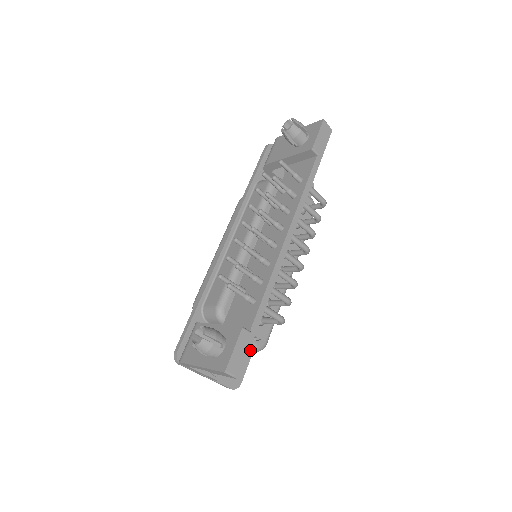
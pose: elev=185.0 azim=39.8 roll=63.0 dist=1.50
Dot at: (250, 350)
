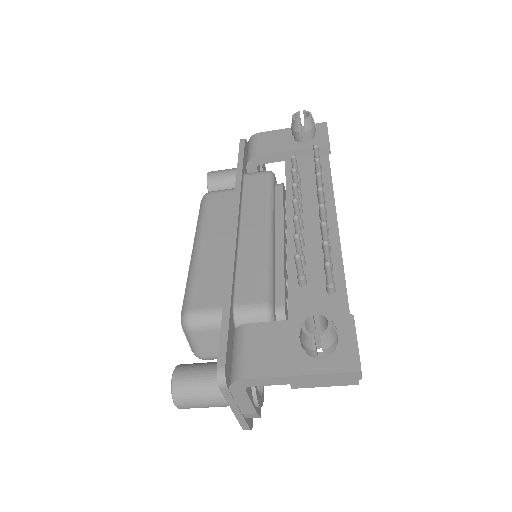
Dot at: occluded
